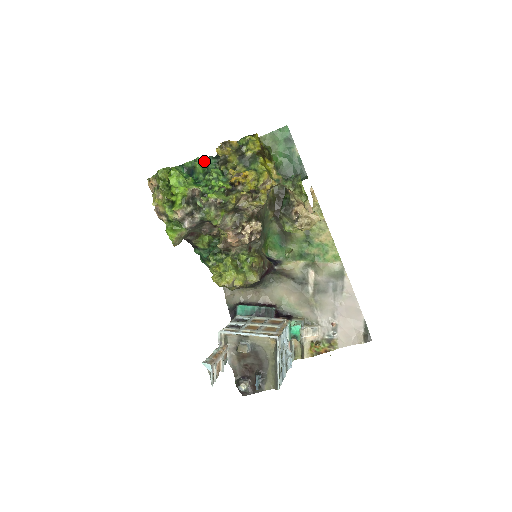
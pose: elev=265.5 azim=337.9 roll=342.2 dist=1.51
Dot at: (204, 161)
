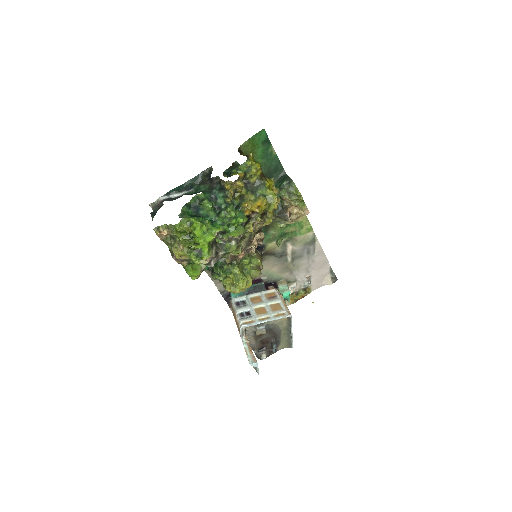
Dot at: (207, 194)
